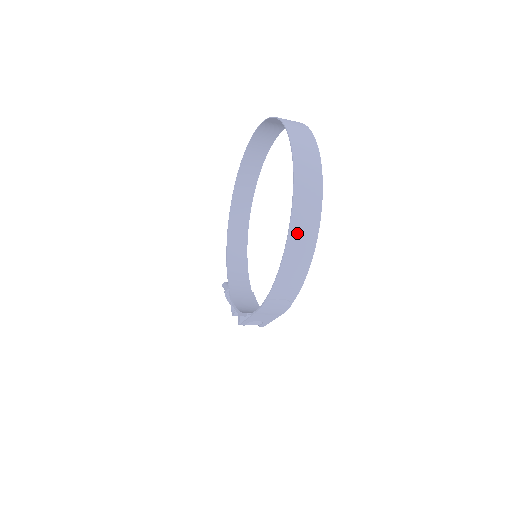
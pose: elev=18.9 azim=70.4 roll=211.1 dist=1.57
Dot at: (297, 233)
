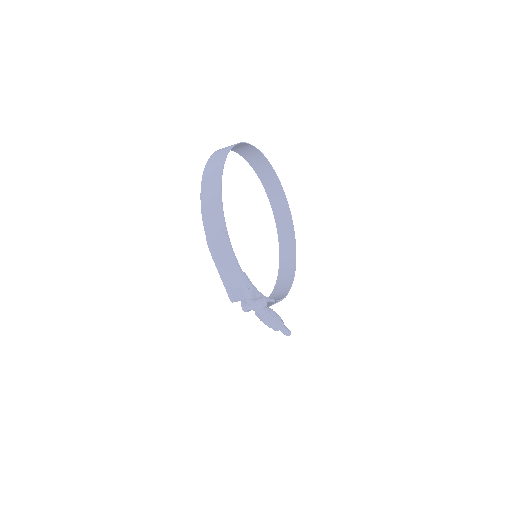
Dot at: (208, 175)
